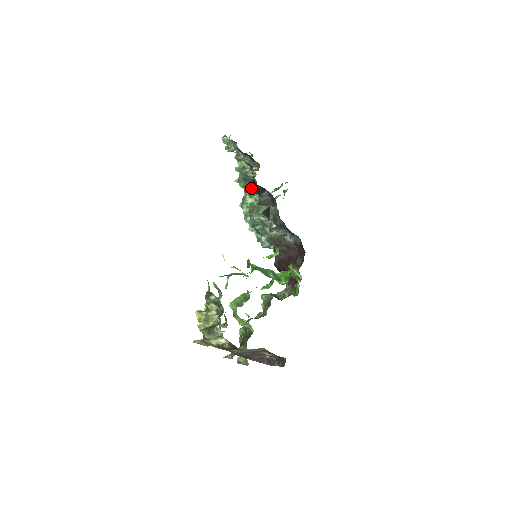
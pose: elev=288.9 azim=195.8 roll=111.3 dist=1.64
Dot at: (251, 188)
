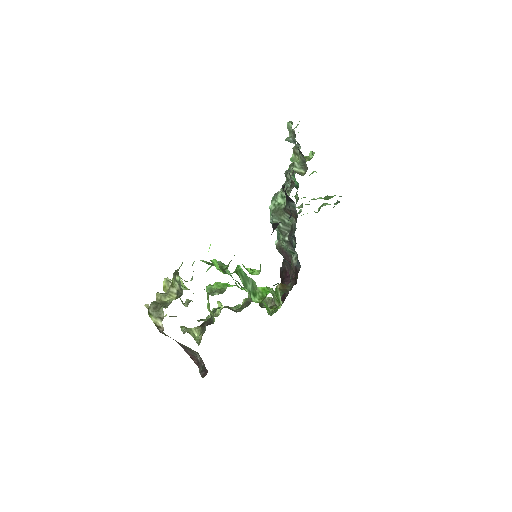
Dot at: (287, 189)
